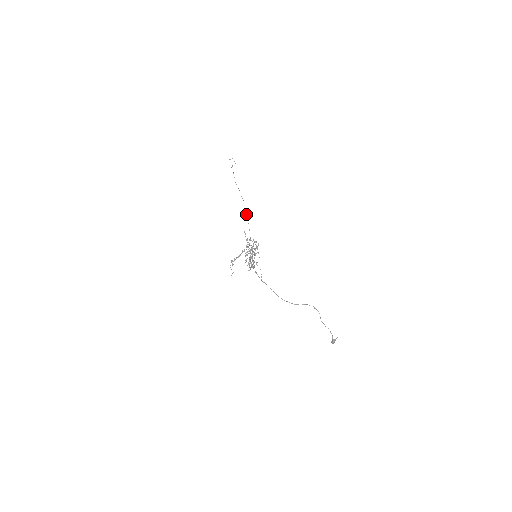
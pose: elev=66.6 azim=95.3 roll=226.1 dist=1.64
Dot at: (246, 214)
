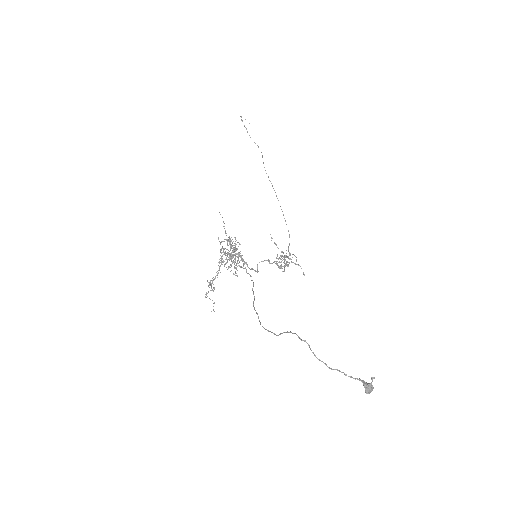
Dot at: (272, 185)
